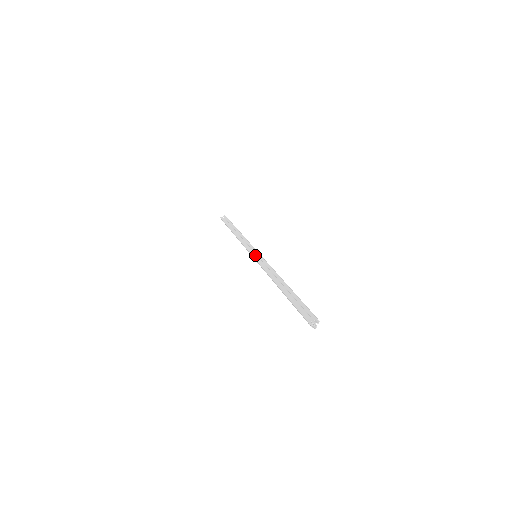
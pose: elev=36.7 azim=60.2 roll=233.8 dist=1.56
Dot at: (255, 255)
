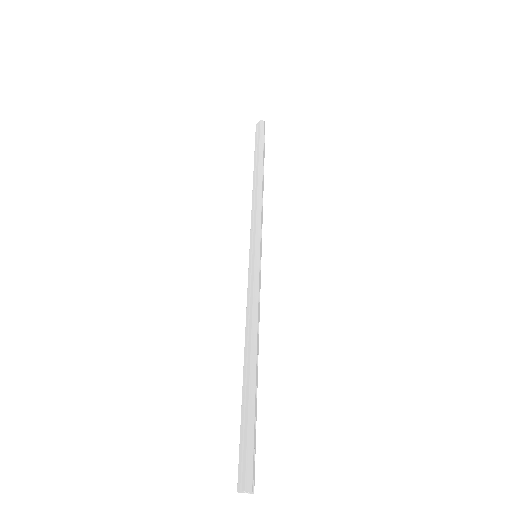
Dot at: (250, 261)
